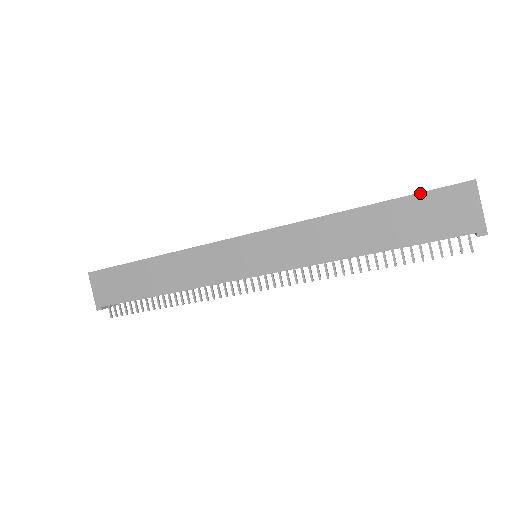
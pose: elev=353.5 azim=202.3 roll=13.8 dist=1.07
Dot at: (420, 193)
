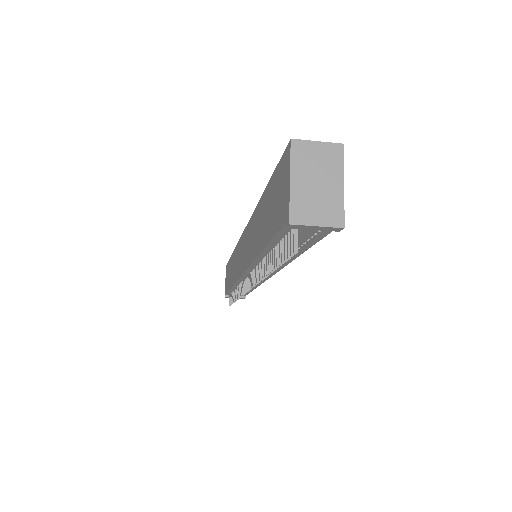
Dot at: (275, 170)
